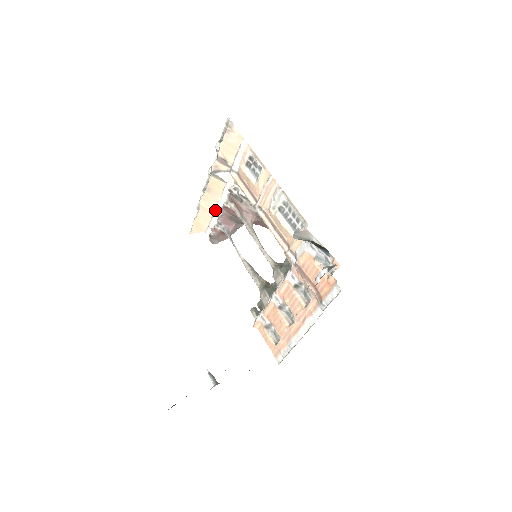
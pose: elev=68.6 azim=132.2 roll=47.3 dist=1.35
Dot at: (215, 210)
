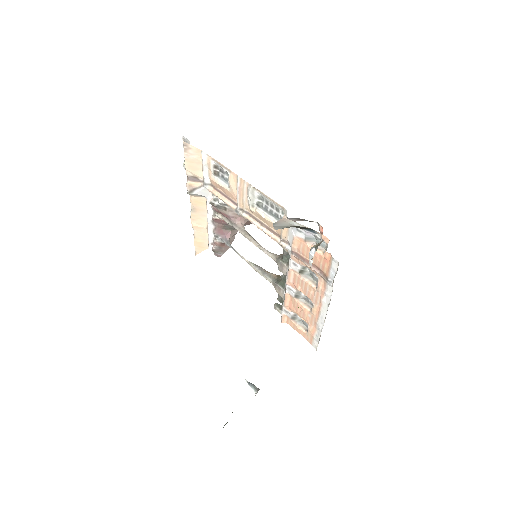
Dot at: (207, 225)
